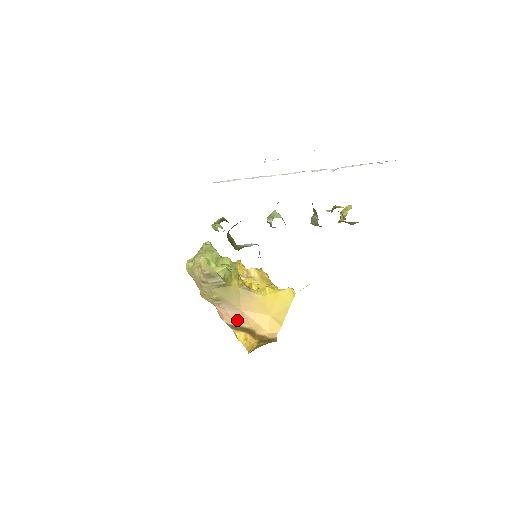
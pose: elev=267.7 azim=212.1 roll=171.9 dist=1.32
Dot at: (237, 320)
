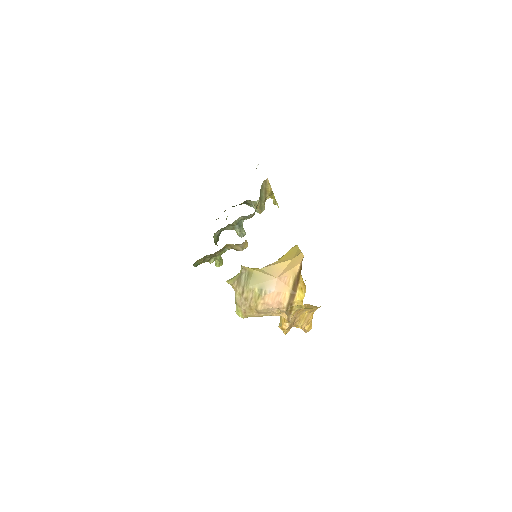
Dot at: (285, 289)
